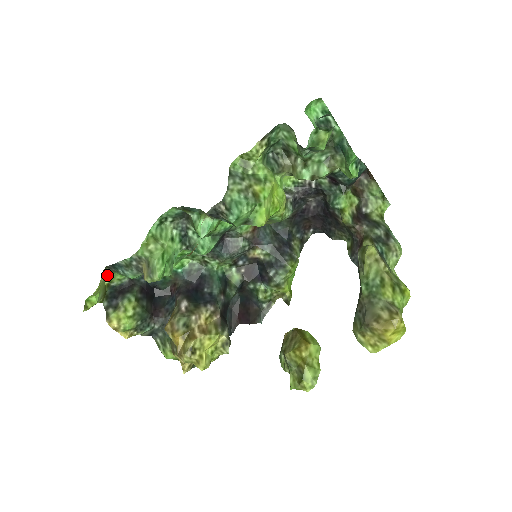
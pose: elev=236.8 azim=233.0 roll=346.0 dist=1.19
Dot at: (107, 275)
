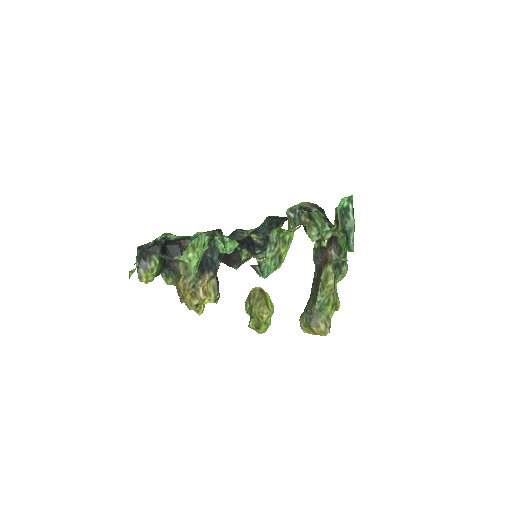
Dot at: occluded
